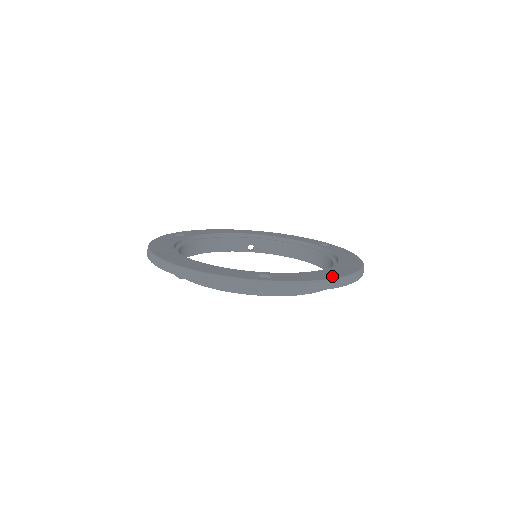
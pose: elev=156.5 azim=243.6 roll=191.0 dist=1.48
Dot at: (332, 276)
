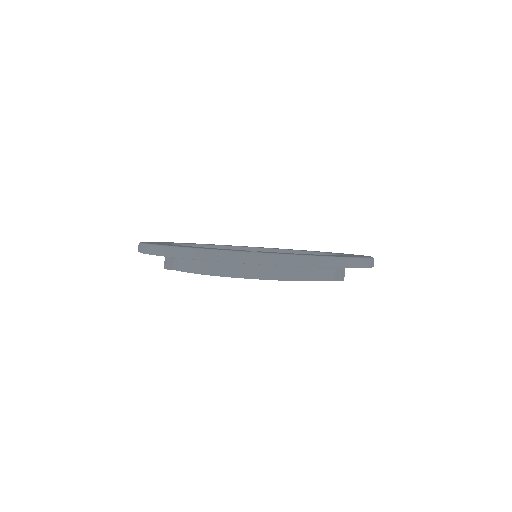
Dot at: (331, 256)
